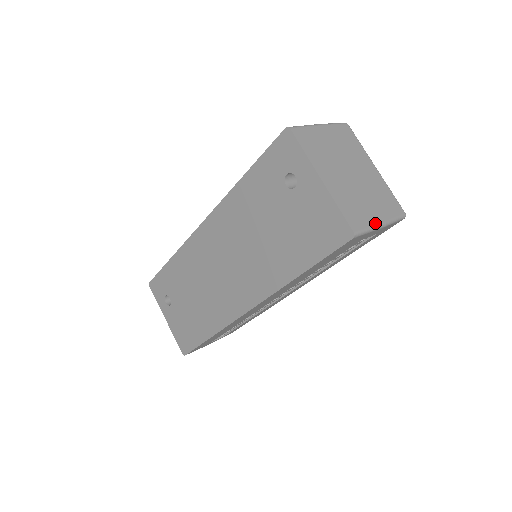
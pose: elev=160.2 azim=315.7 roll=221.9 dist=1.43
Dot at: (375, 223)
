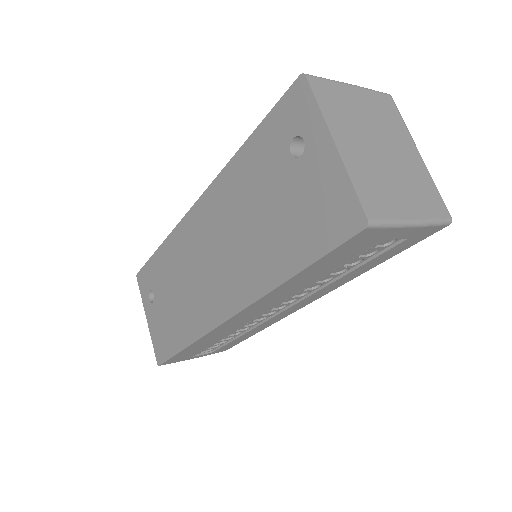
Dot at: (403, 217)
